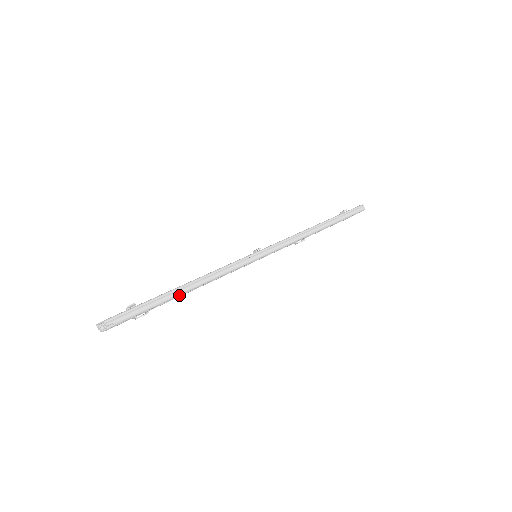
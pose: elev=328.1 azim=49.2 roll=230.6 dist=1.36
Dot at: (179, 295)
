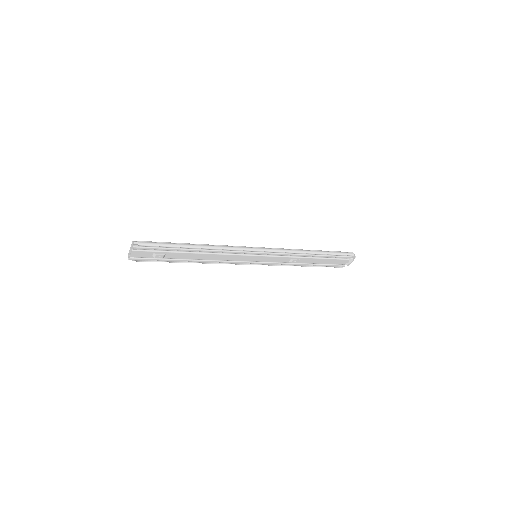
Dot at: (189, 247)
